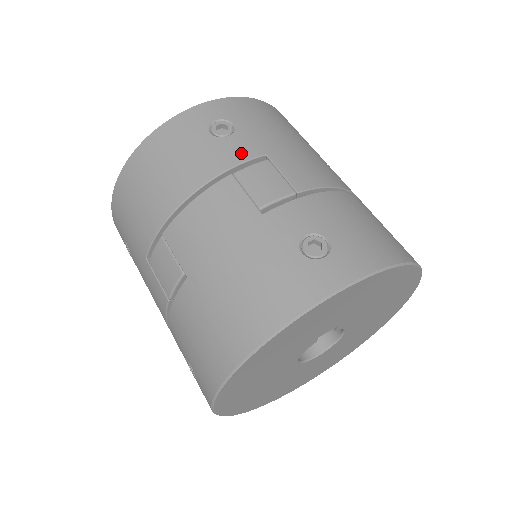
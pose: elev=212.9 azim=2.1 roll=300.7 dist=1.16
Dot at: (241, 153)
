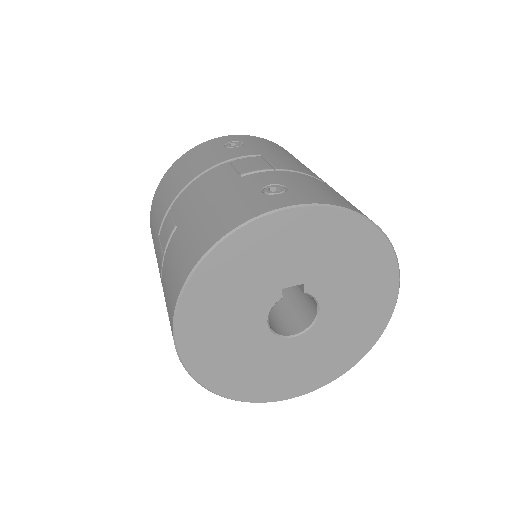
Dot at: (241, 153)
